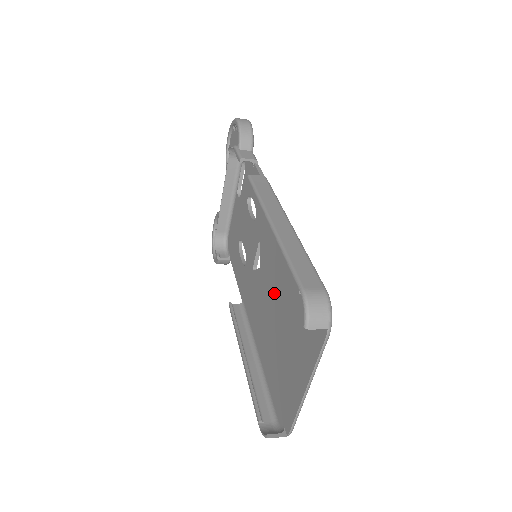
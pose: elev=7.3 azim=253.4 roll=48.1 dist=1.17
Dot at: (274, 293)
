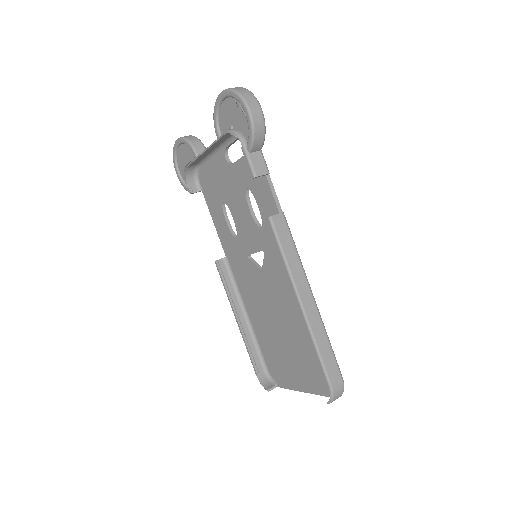
Dot at: (280, 312)
